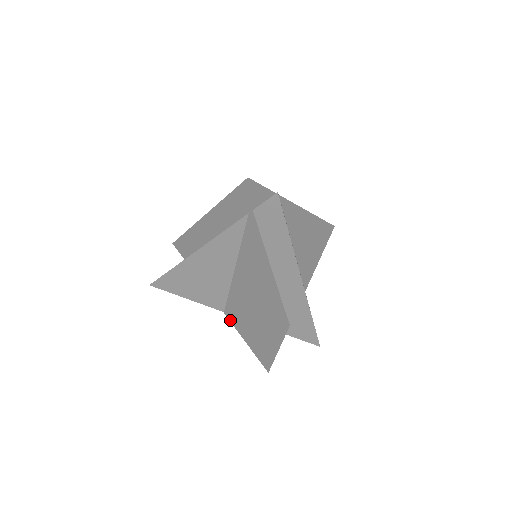
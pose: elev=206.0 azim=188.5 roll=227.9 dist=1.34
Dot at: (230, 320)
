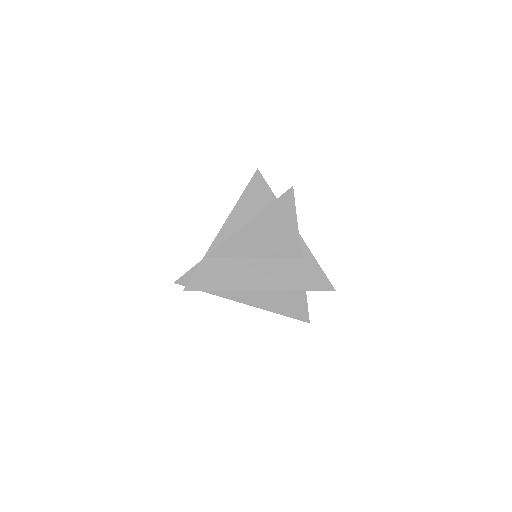
Dot at: occluded
